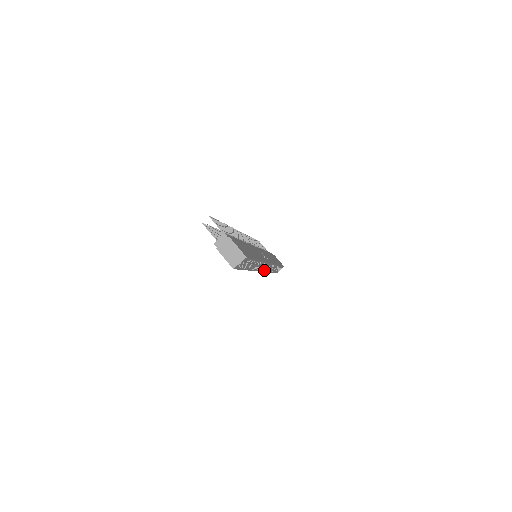
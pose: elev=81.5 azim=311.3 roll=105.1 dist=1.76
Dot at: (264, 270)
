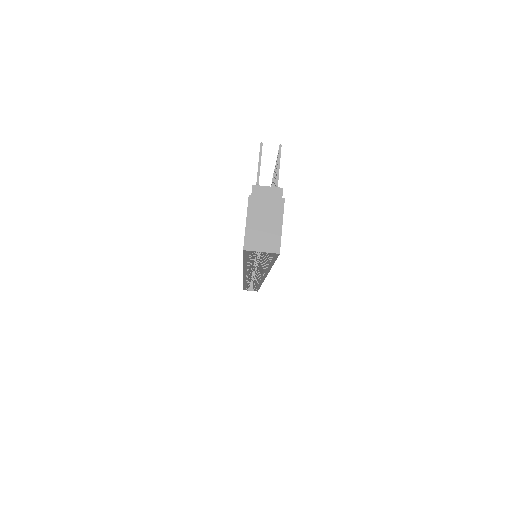
Dot at: (247, 280)
